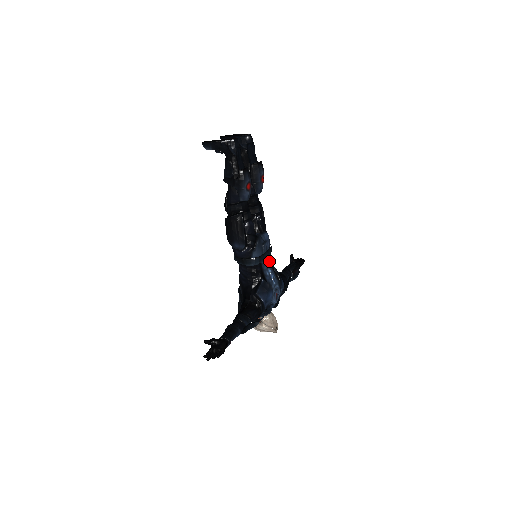
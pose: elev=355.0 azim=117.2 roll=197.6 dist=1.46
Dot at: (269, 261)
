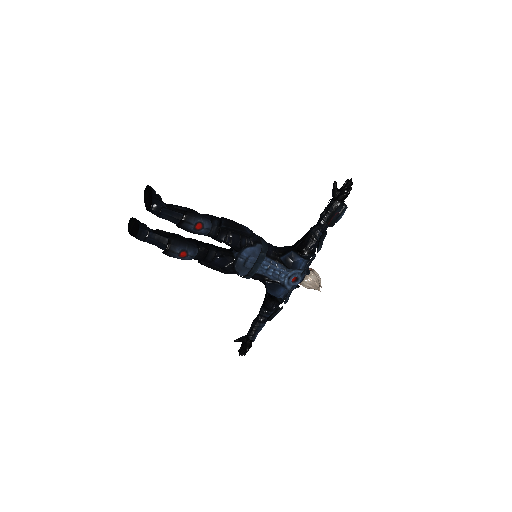
Dot at: (268, 260)
